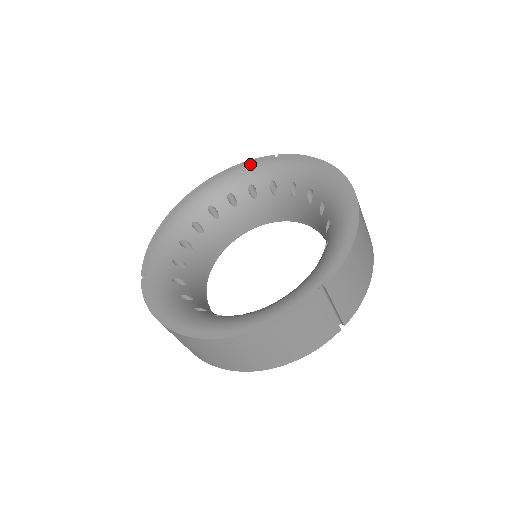
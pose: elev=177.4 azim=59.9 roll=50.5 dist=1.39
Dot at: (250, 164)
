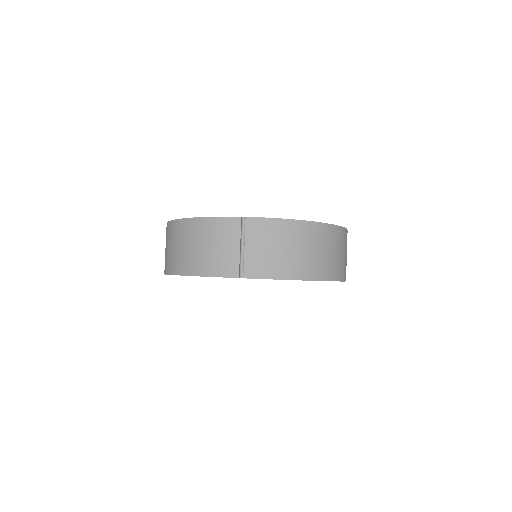
Dot at: occluded
